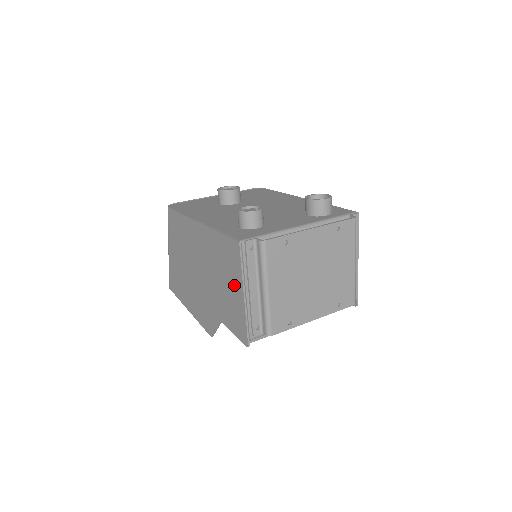
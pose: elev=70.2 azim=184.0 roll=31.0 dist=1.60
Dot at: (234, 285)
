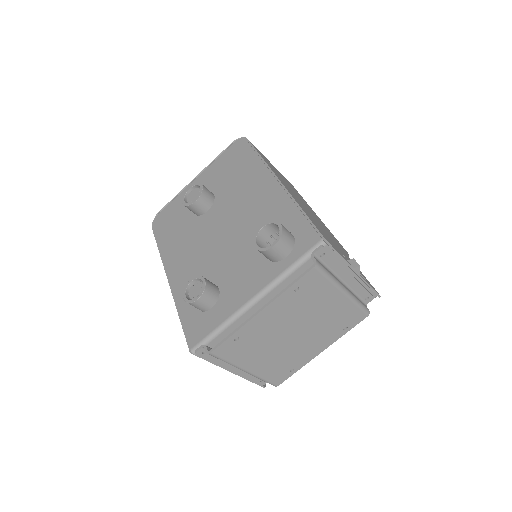
Dot at: occluded
